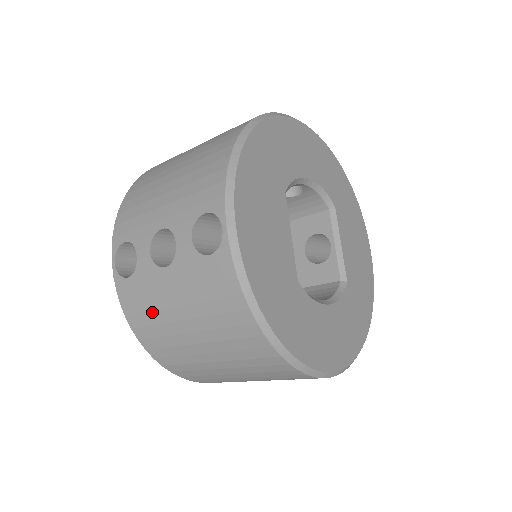
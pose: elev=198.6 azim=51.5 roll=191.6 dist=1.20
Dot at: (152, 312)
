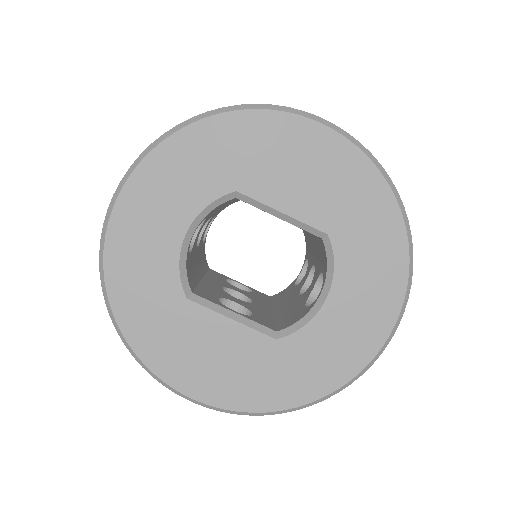
Dot at: occluded
